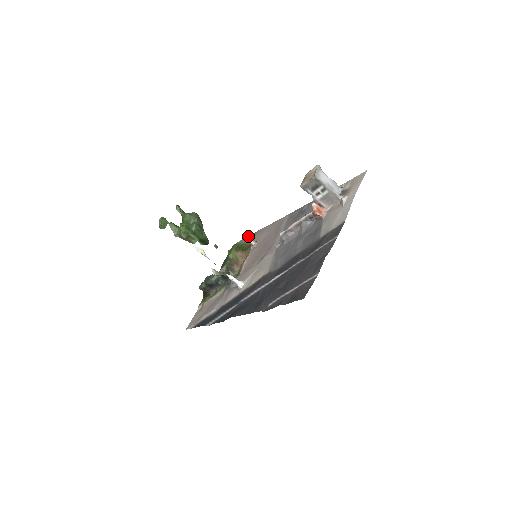
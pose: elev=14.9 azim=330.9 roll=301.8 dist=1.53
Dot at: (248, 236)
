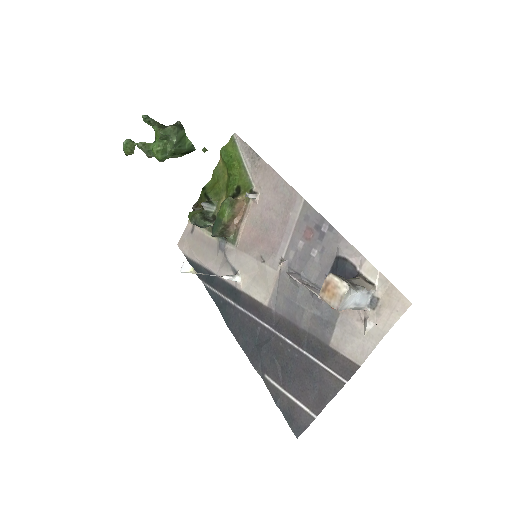
Dot at: (248, 146)
